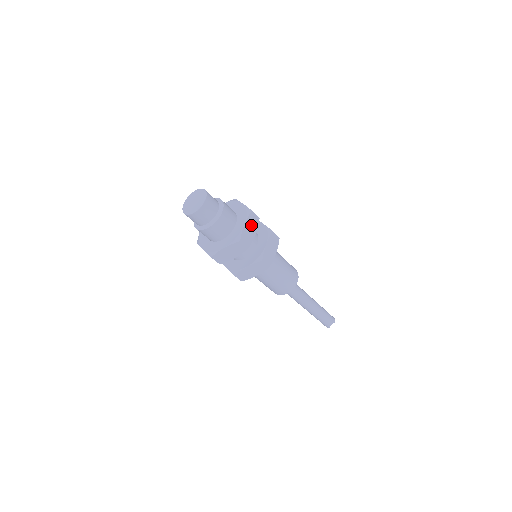
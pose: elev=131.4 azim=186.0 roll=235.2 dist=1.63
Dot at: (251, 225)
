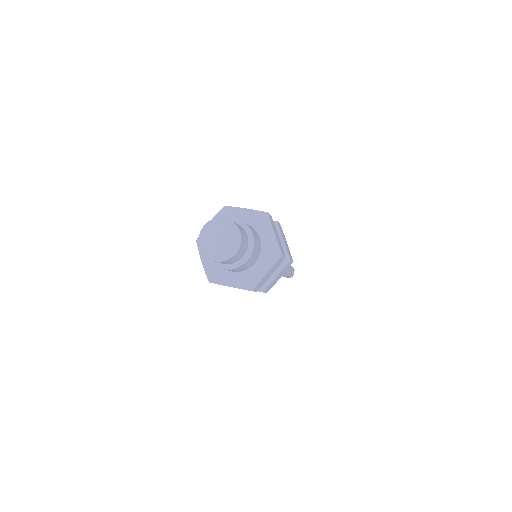
Dot at: (274, 230)
